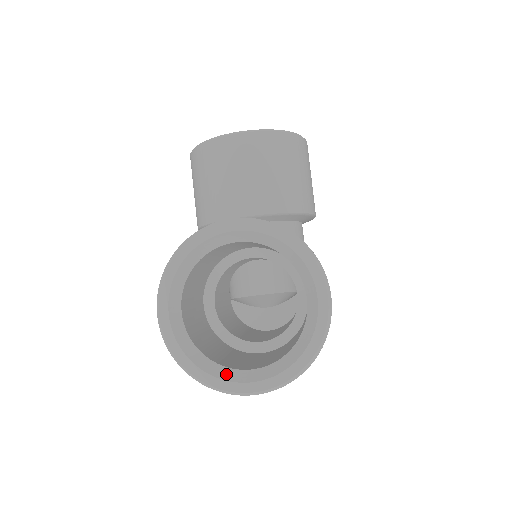
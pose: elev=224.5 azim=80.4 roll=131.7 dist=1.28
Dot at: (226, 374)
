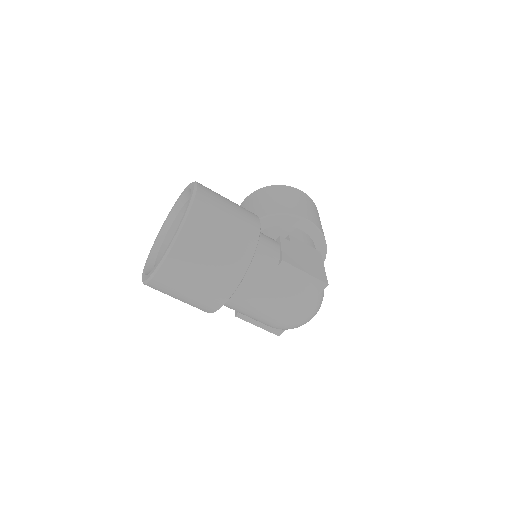
Dot at: occluded
